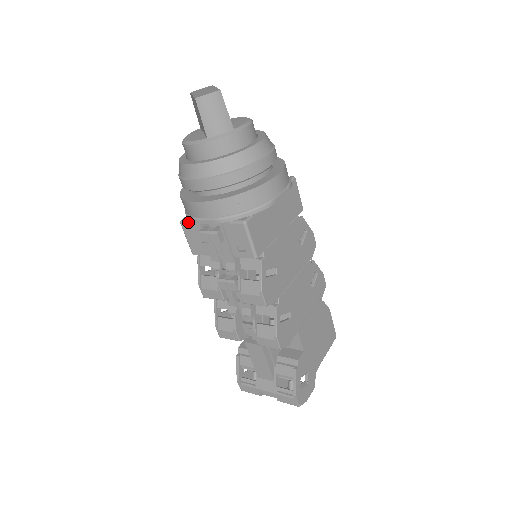
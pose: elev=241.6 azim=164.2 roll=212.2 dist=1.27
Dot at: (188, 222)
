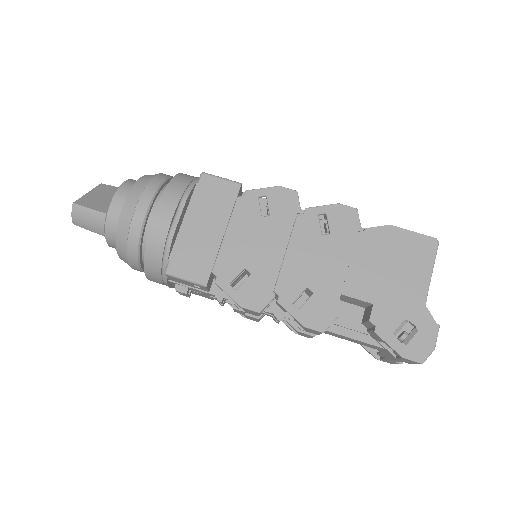
Dot at: occluded
